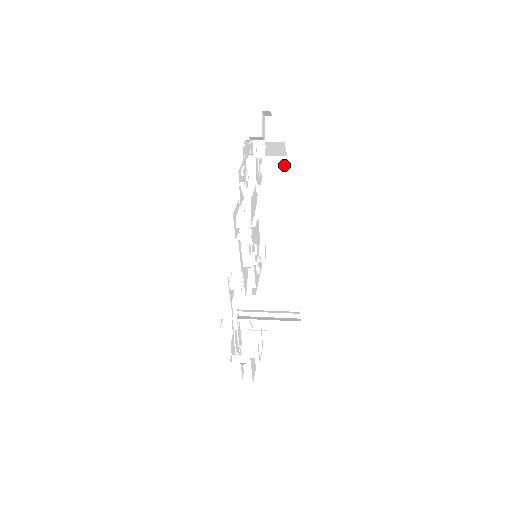
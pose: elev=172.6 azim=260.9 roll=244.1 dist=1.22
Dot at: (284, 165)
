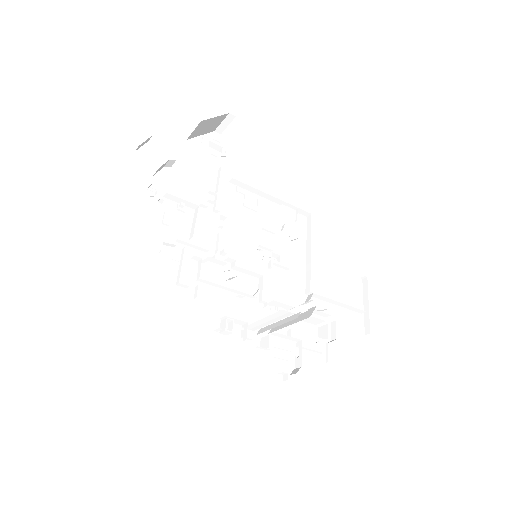
Dot at: (236, 122)
